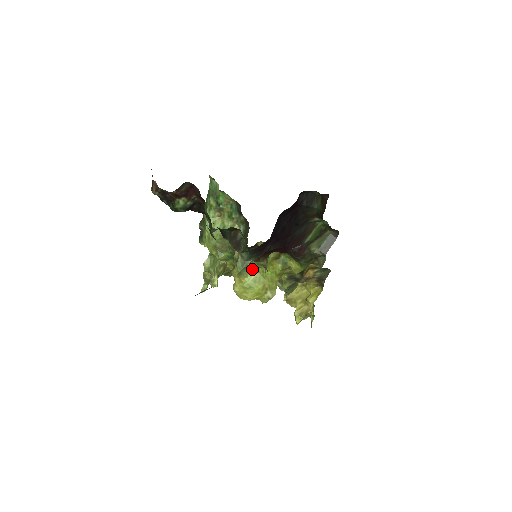
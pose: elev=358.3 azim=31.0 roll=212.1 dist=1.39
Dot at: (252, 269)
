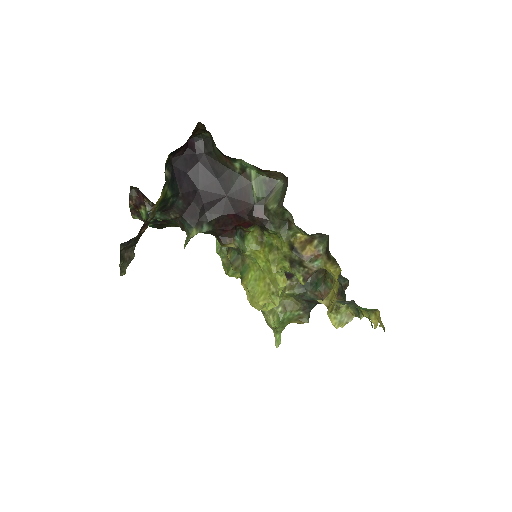
Dot at: (251, 268)
